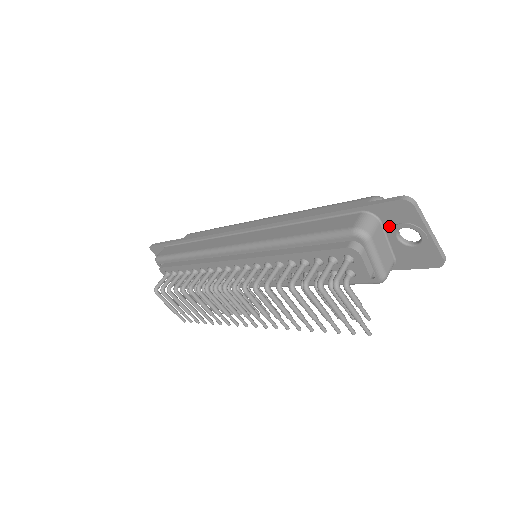
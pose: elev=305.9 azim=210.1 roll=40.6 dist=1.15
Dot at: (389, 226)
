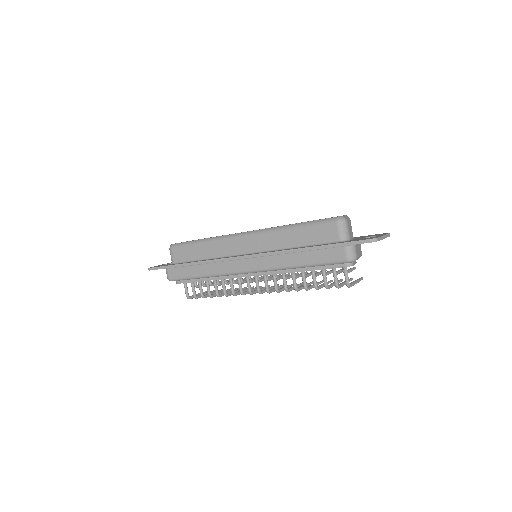
Dot at: occluded
